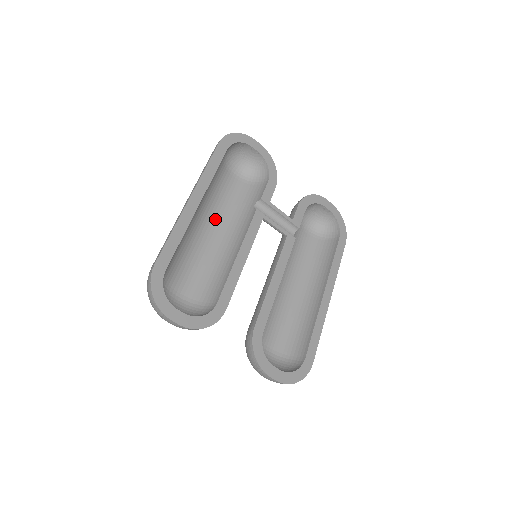
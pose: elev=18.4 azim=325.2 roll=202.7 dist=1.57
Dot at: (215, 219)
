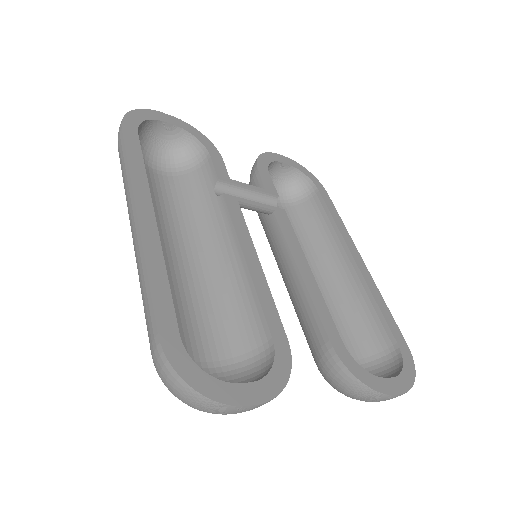
Dot at: (176, 236)
